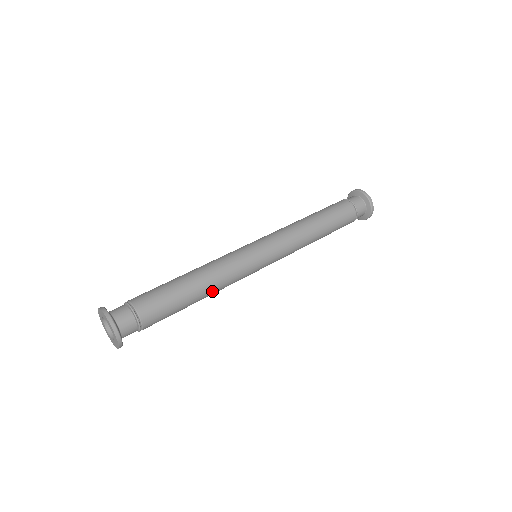
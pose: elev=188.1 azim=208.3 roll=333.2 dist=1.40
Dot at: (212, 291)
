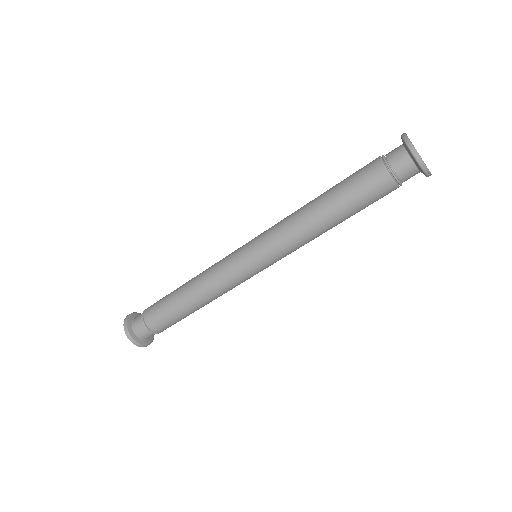
Dot at: occluded
